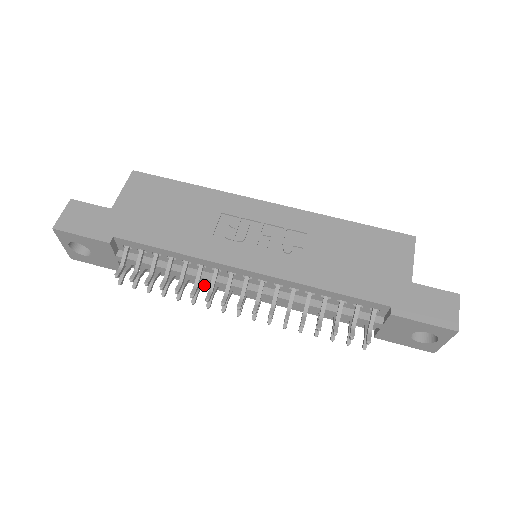
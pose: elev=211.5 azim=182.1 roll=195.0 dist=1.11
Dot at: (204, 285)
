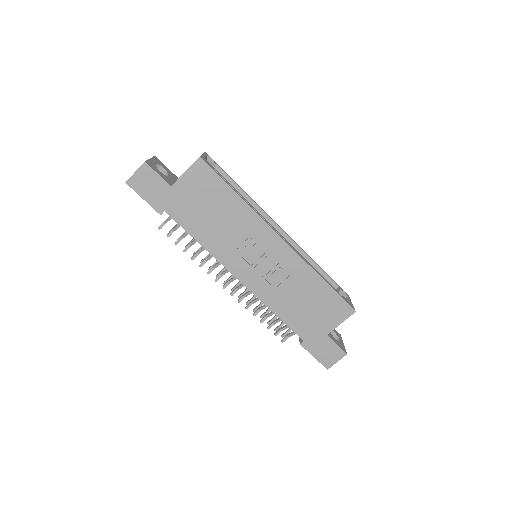
Dot at: occluded
